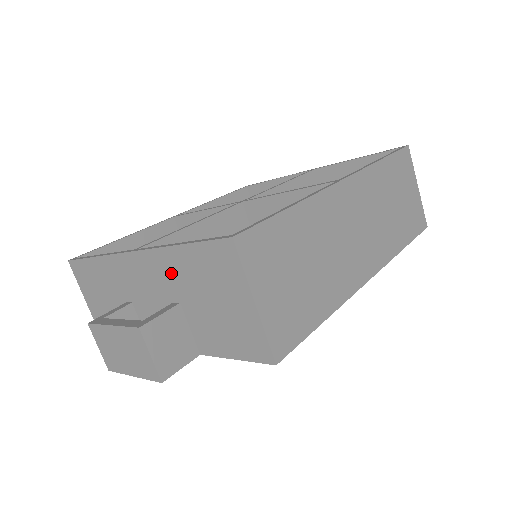
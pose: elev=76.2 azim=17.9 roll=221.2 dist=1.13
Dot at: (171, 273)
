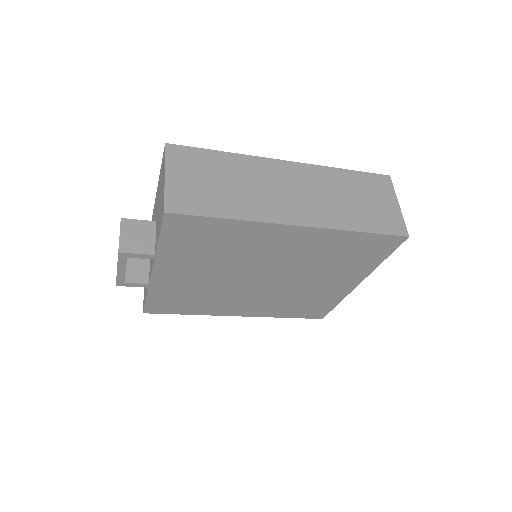
Dot at: occluded
